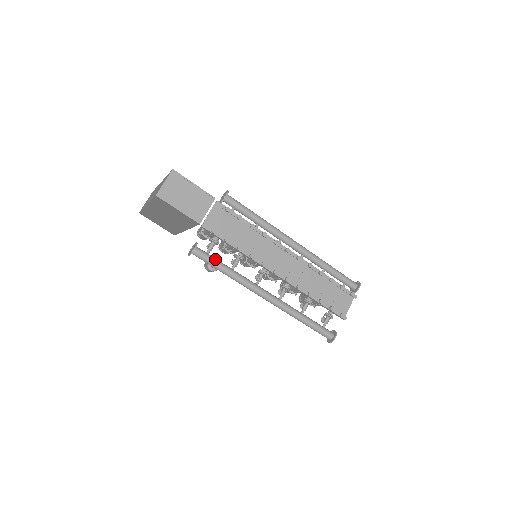
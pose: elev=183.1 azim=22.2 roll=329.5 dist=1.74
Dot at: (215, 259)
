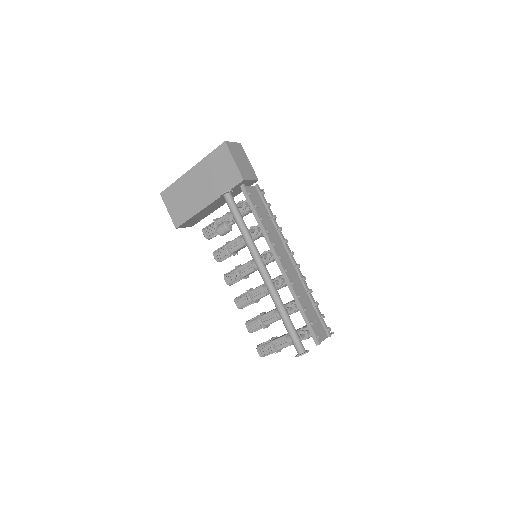
Dot at: occluded
